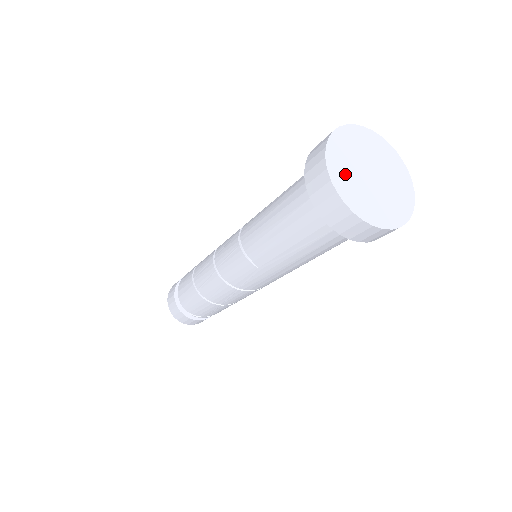
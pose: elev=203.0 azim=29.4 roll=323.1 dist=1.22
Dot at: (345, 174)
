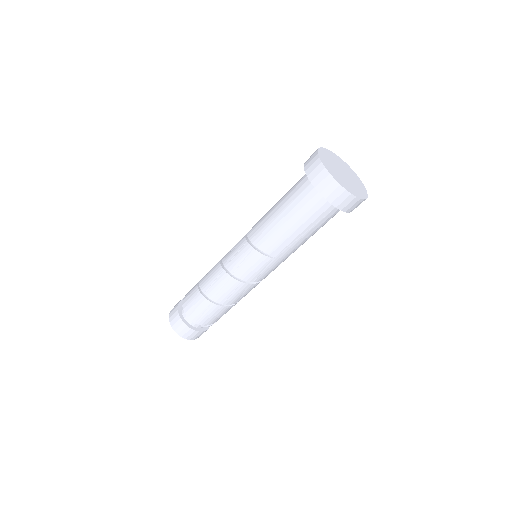
Dot at: (336, 175)
